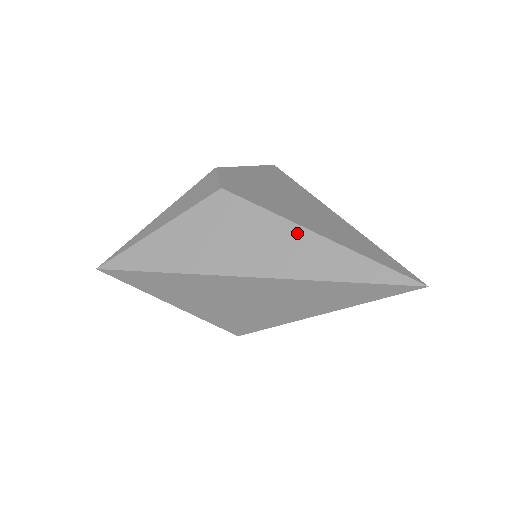
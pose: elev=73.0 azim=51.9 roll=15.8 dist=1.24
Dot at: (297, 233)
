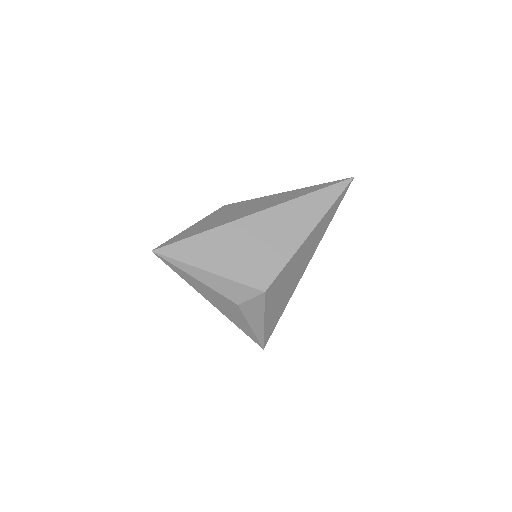
Dot at: (277, 195)
